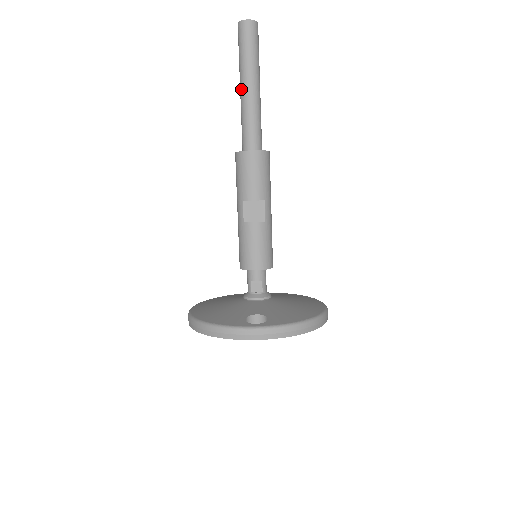
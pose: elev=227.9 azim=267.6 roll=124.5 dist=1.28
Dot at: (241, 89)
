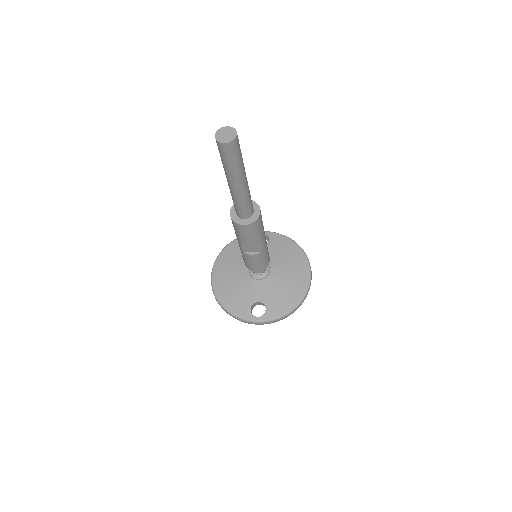
Dot at: (228, 183)
